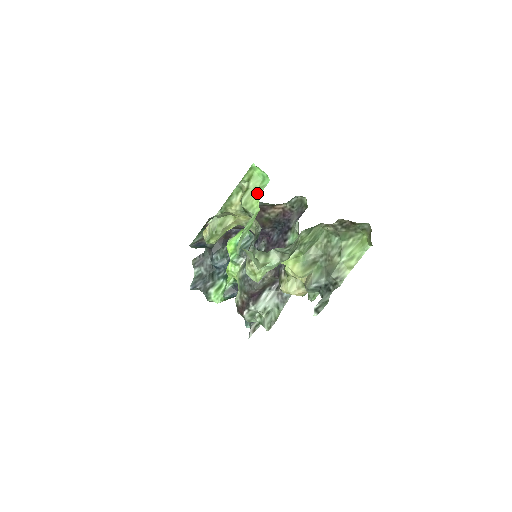
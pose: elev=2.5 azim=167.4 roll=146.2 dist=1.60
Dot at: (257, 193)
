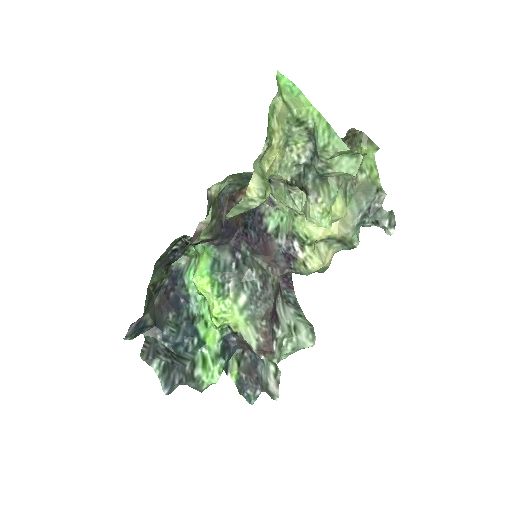
Dot at: (299, 101)
